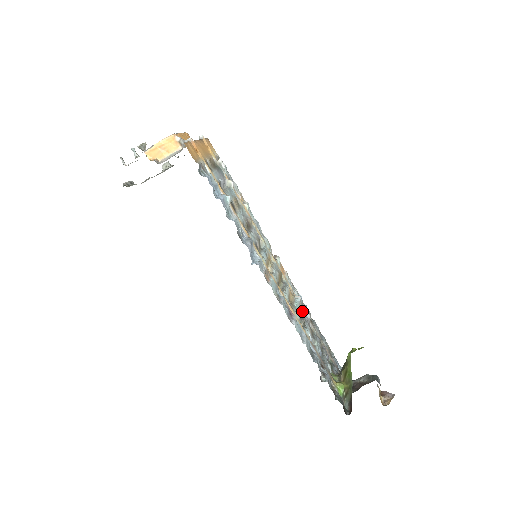
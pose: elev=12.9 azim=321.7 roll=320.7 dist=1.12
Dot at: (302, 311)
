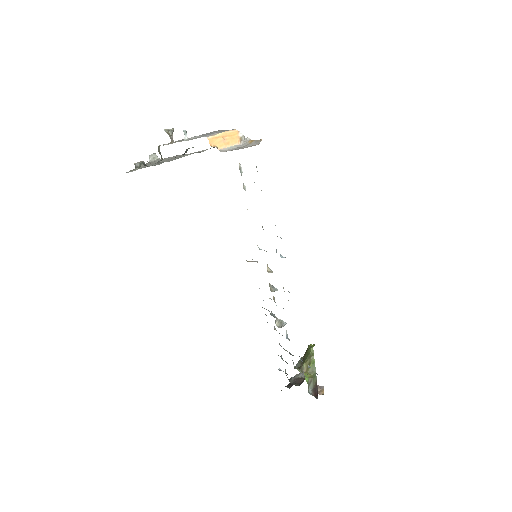
Dot at: (271, 312)
